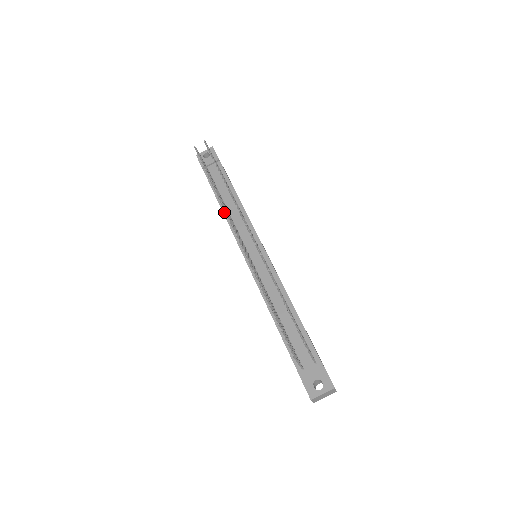
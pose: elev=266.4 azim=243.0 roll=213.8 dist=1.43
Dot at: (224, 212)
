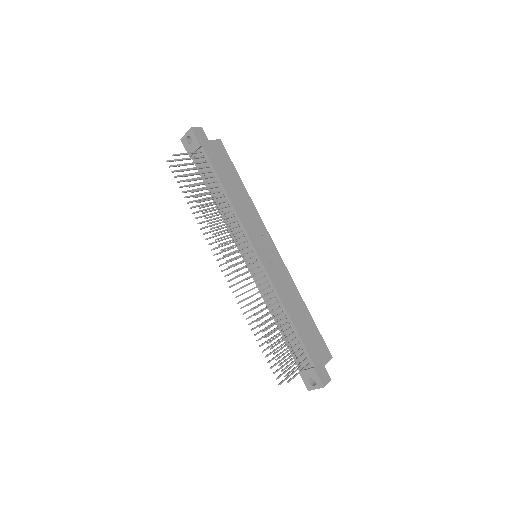
Dot at: (219, 212)
